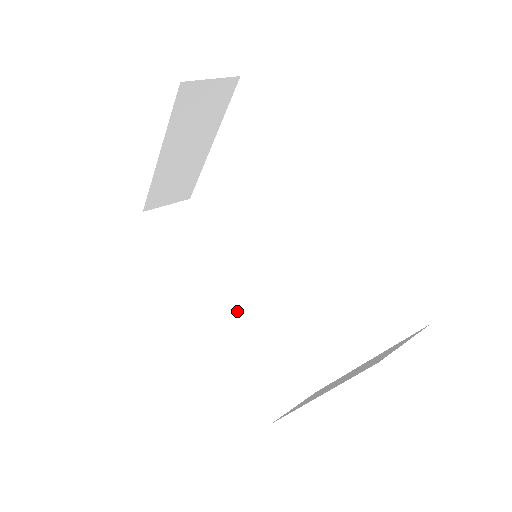
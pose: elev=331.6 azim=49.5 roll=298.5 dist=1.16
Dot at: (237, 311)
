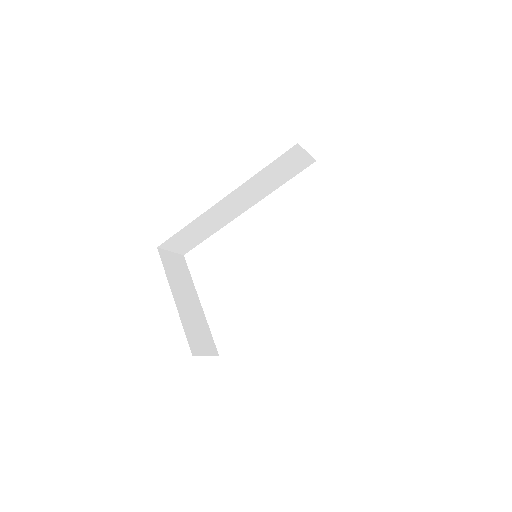
Dot at: occluded
